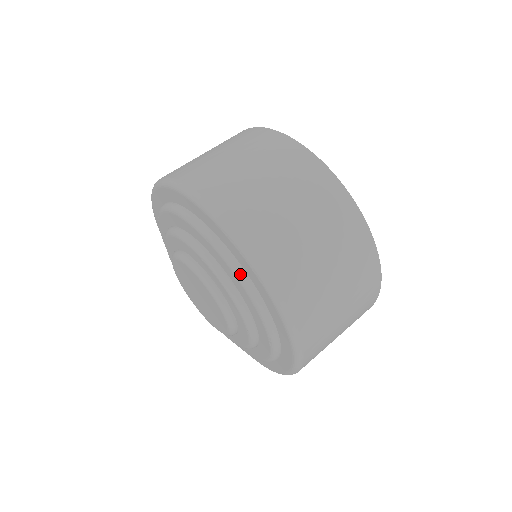
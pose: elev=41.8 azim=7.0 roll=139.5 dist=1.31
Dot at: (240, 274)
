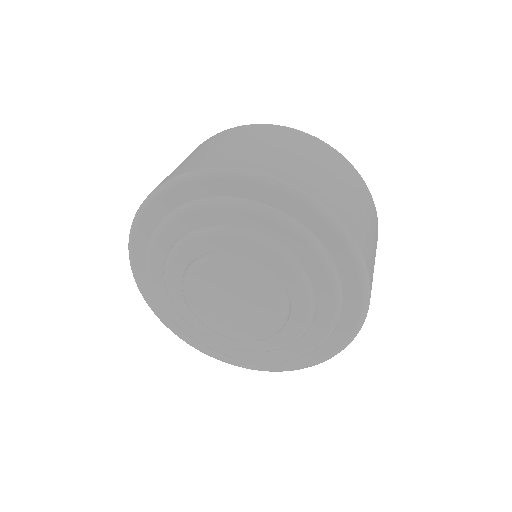
Dot at: (336, 276)
